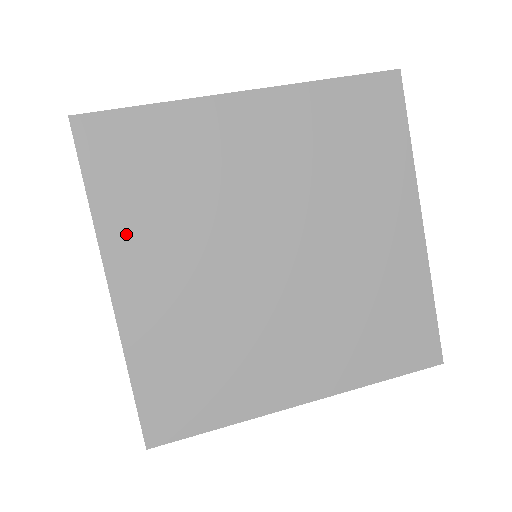
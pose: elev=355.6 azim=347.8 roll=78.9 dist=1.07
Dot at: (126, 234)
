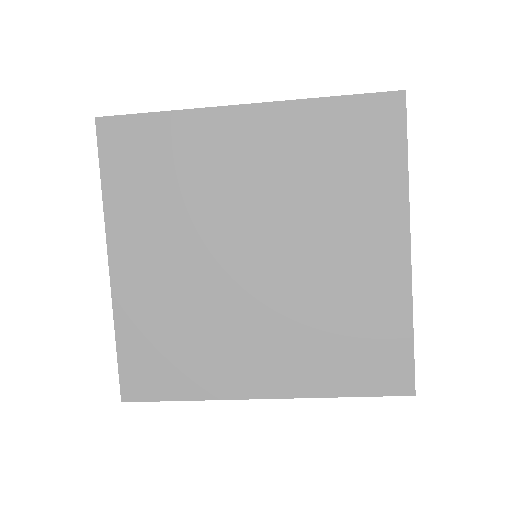
Dot at: (127, 219)
